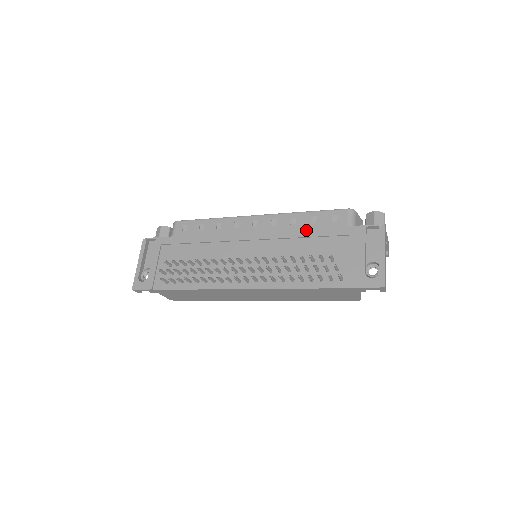
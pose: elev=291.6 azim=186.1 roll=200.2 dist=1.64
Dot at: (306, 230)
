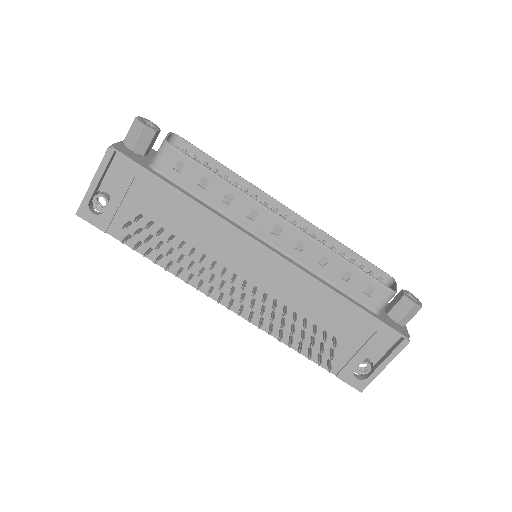
Dot at: (330, 290)
